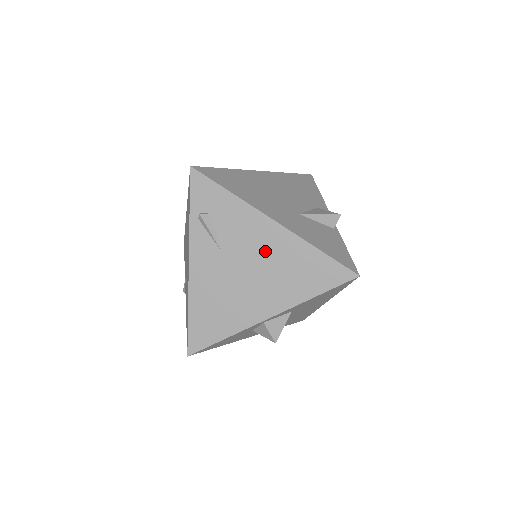
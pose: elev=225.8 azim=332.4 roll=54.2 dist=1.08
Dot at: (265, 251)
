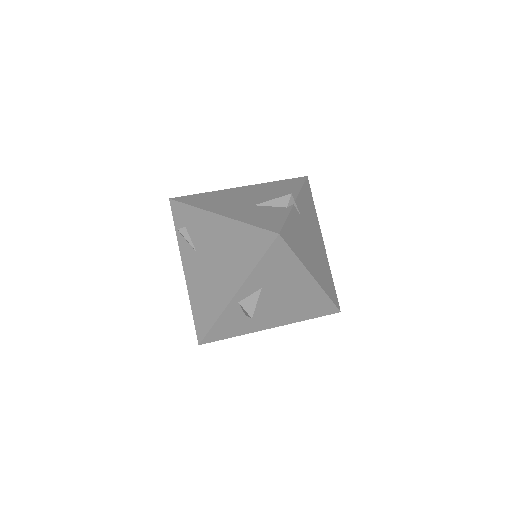
Dot at: (218, 241)
